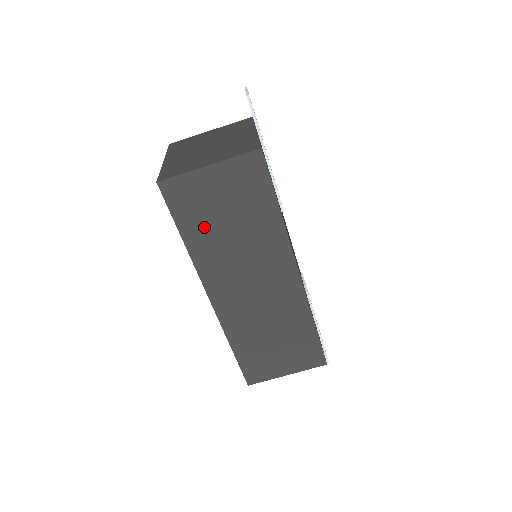
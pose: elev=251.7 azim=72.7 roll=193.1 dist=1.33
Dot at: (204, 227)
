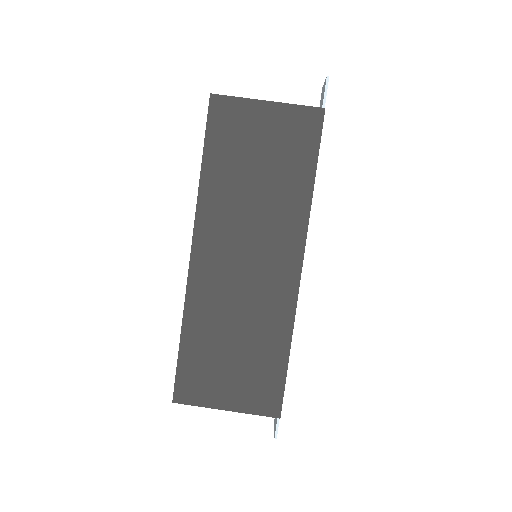
Dot at: (230, 163)
